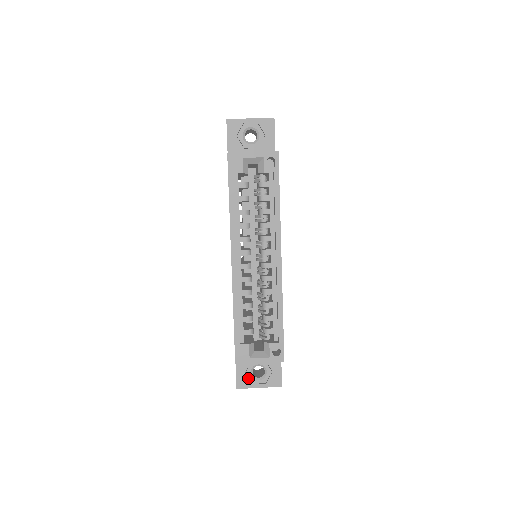
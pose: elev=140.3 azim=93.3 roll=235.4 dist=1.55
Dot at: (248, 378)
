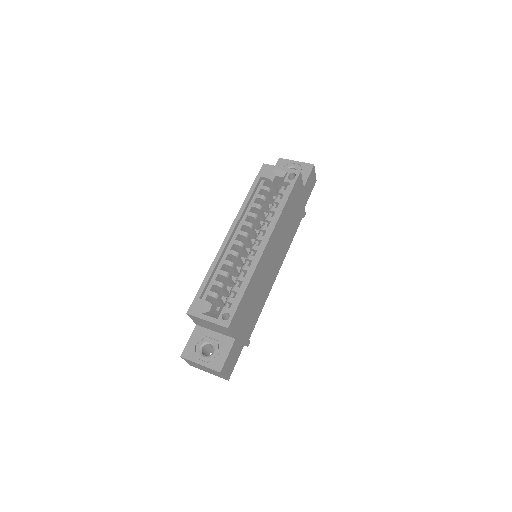
Dot at: (195, 351)
